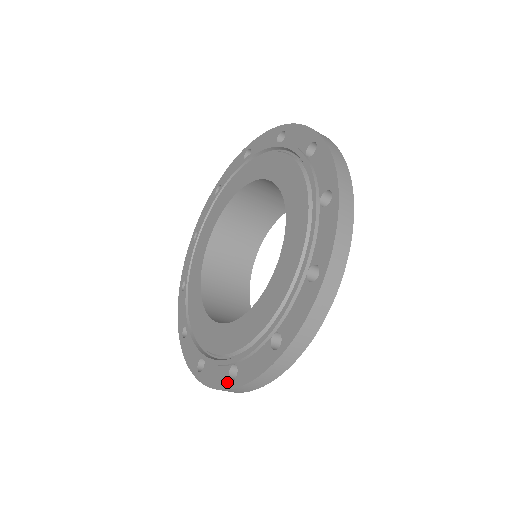
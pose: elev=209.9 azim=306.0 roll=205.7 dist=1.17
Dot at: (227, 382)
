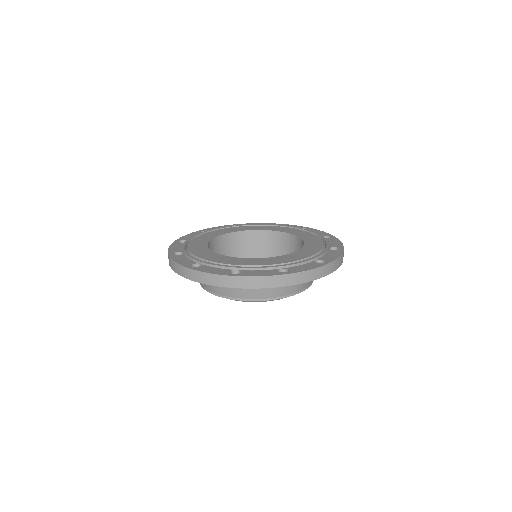
Dot at: (188, 265)
